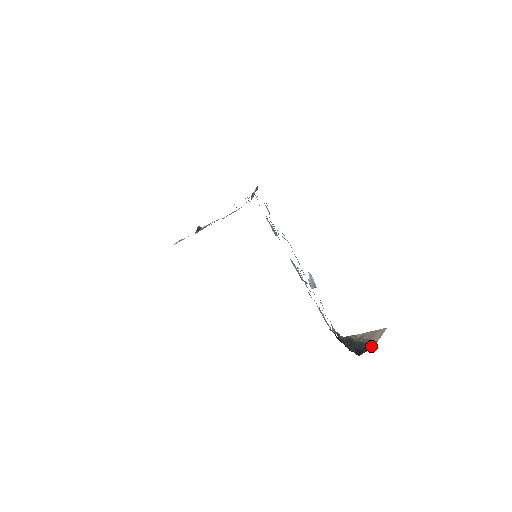
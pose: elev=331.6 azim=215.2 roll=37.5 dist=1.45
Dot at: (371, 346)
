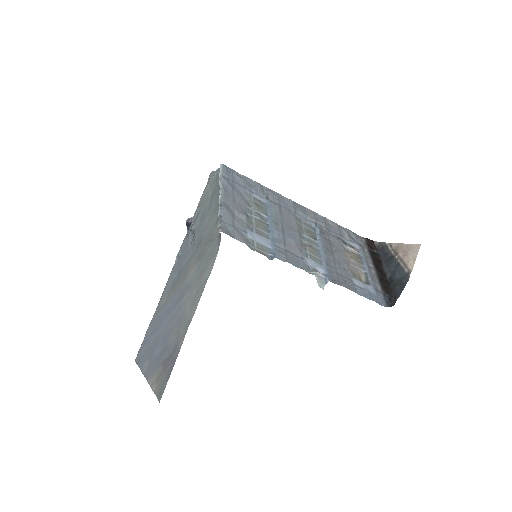
Dot at: (406, 279)
